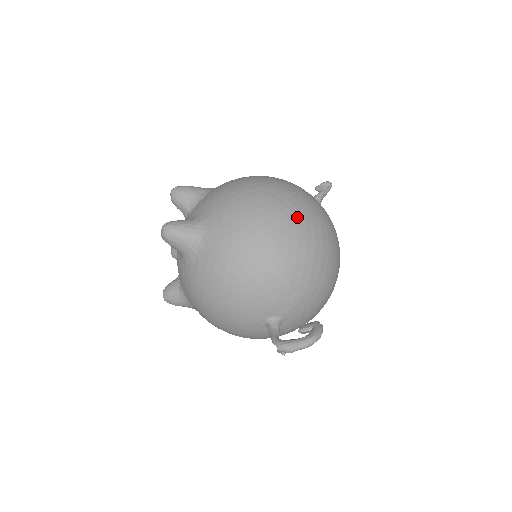
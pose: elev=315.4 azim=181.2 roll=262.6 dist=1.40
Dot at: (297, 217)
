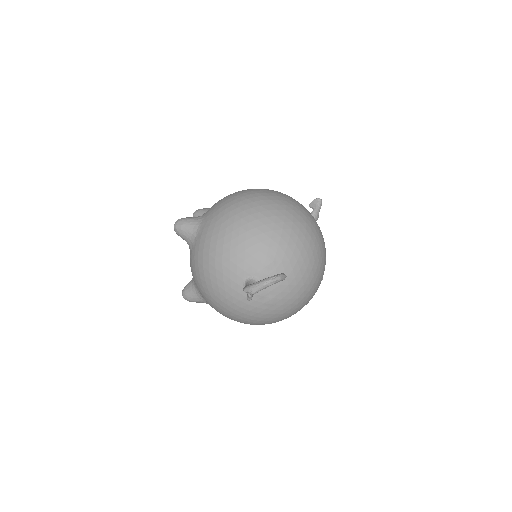
Dot at: (270, 200)
